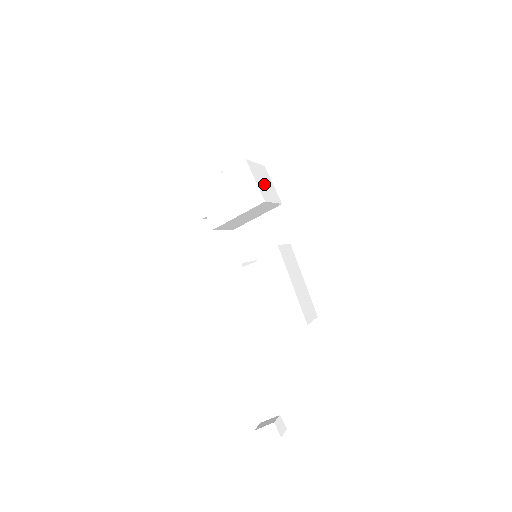
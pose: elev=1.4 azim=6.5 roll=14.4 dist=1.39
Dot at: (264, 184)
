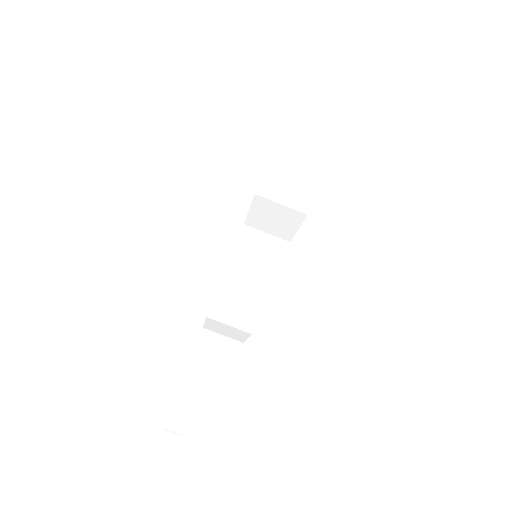
Dot at: (284, 185)
